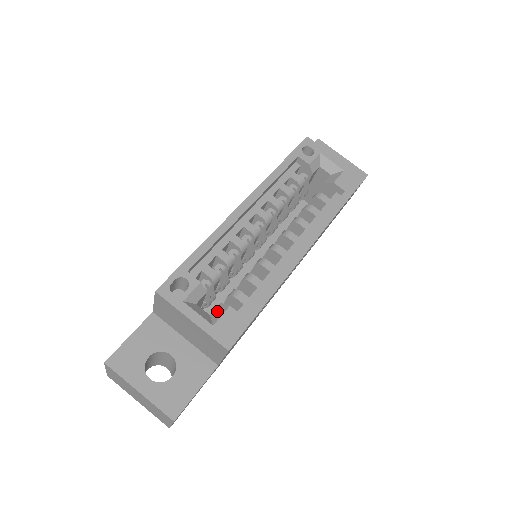
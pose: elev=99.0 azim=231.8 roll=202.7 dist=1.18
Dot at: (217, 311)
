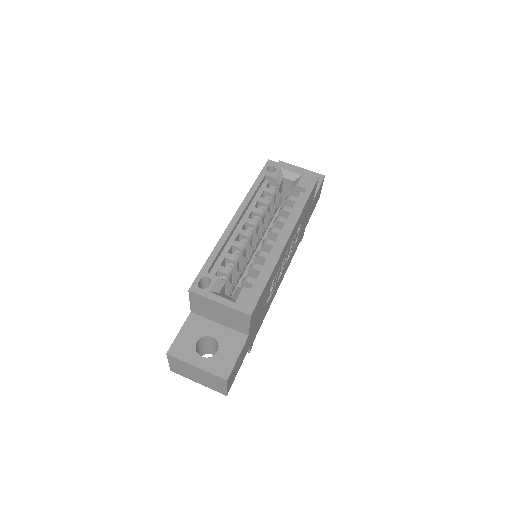
Dot at: (236, 293)
